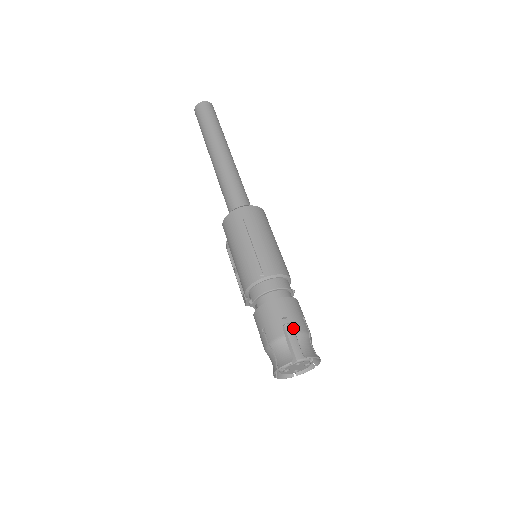
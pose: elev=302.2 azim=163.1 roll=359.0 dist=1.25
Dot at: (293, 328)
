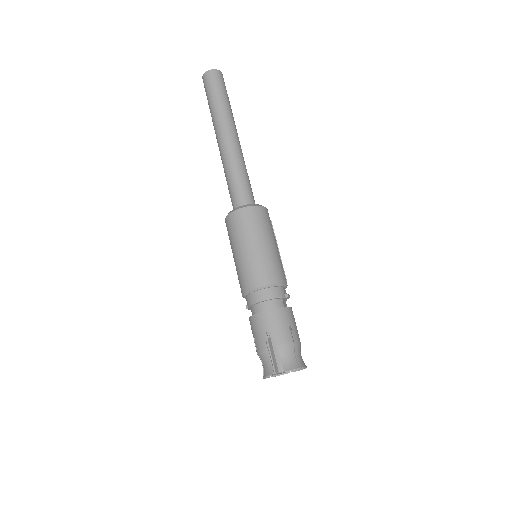
Dot at: (278, 339)
